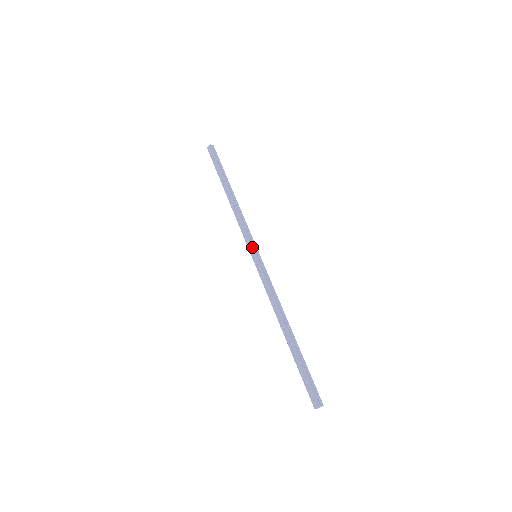
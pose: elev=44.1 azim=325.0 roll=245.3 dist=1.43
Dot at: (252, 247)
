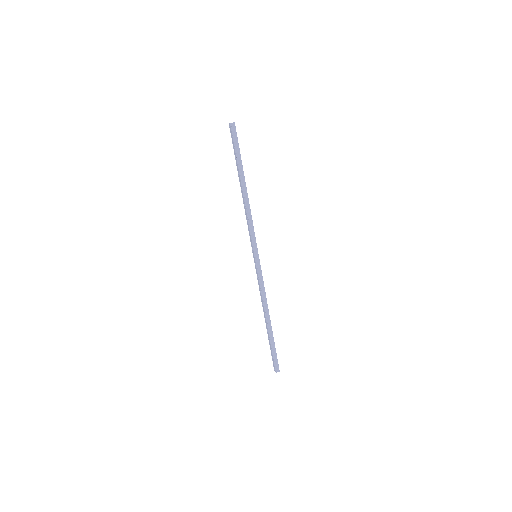
Dot at: (253, 250)
